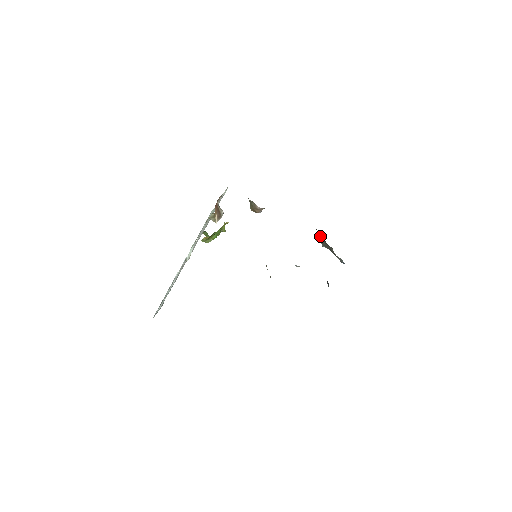
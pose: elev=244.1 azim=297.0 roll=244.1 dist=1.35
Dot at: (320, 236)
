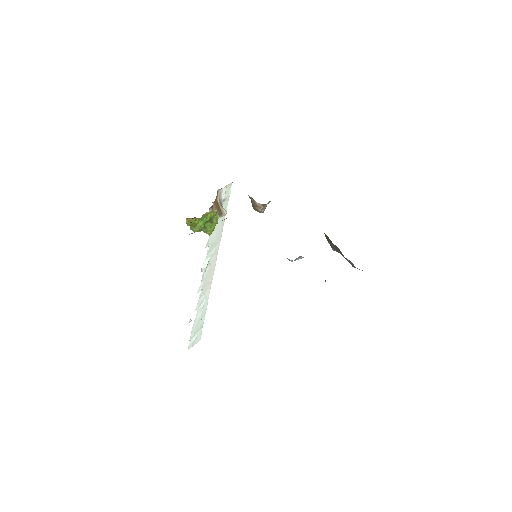
Dot at: (326, 235)
